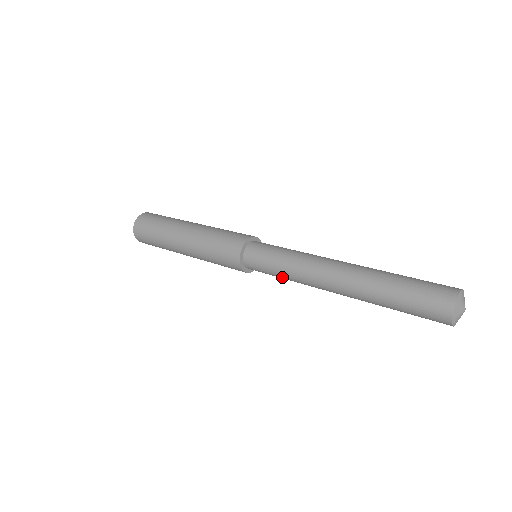
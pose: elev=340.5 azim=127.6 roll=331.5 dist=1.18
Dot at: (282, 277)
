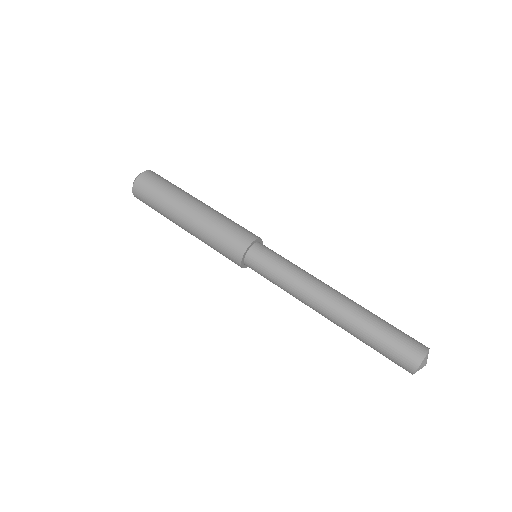
Dot at: (278, 286)
